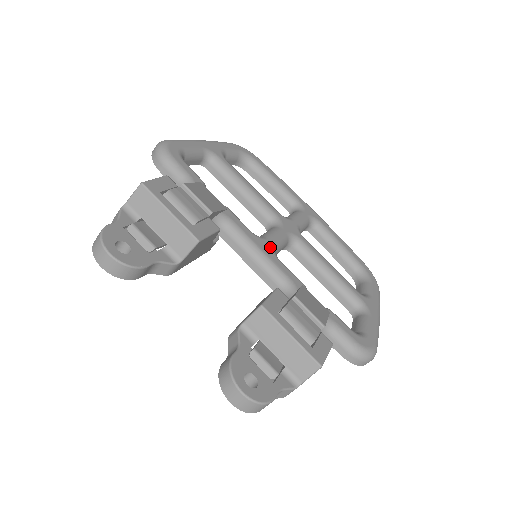
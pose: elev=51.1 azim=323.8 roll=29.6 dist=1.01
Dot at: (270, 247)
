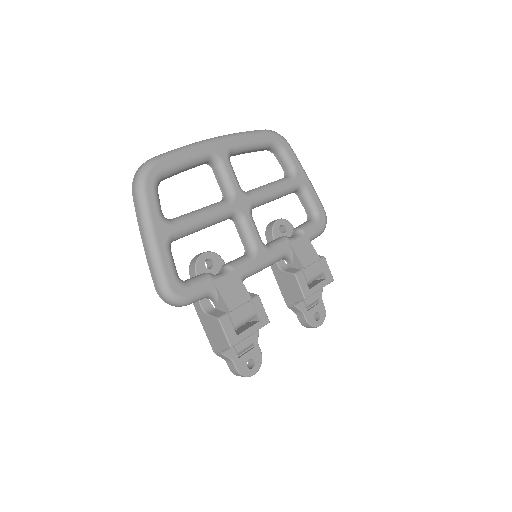
Dot at: (264, 250)
